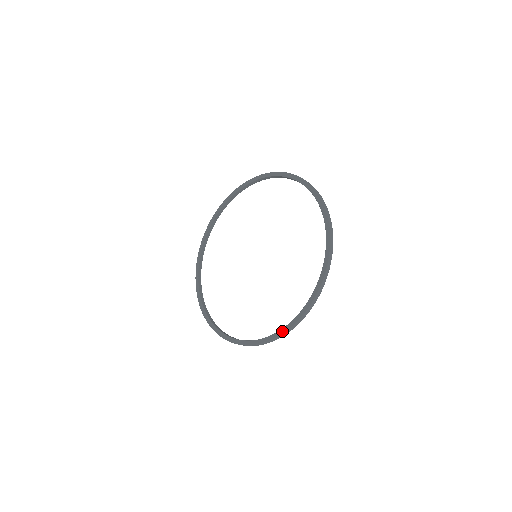
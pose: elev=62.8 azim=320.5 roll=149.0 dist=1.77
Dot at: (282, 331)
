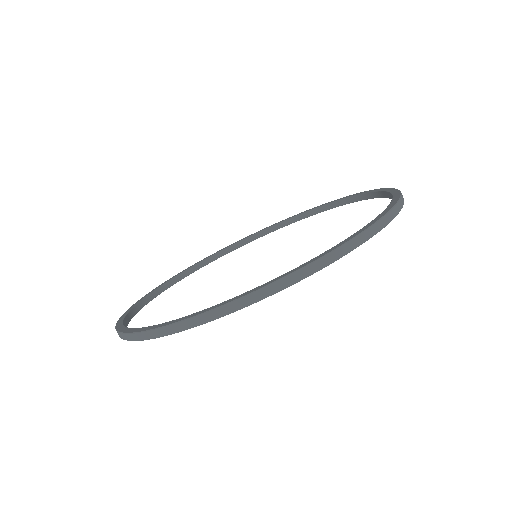
Dot at: (270, 281)
